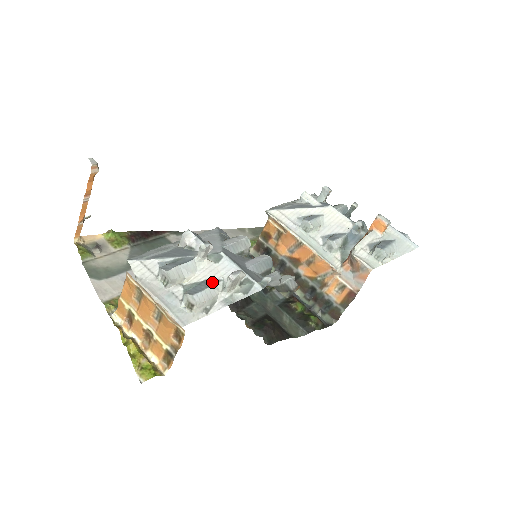
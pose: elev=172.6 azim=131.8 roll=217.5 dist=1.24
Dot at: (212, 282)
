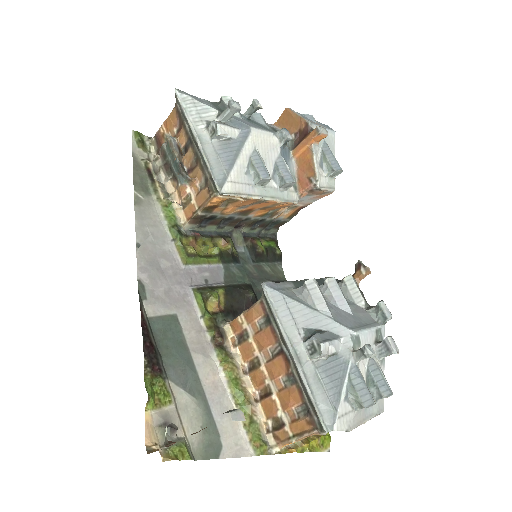
Dot at: (373, 364)
